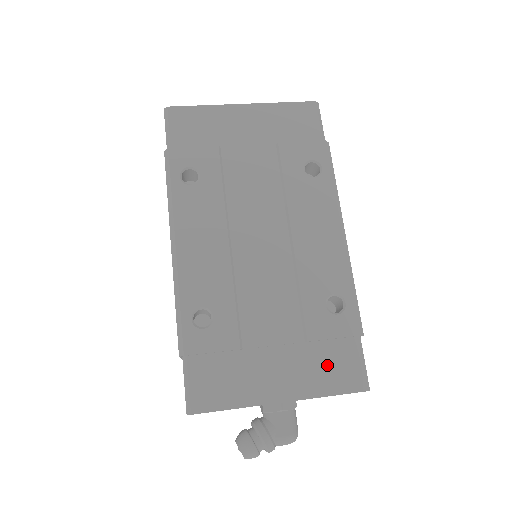
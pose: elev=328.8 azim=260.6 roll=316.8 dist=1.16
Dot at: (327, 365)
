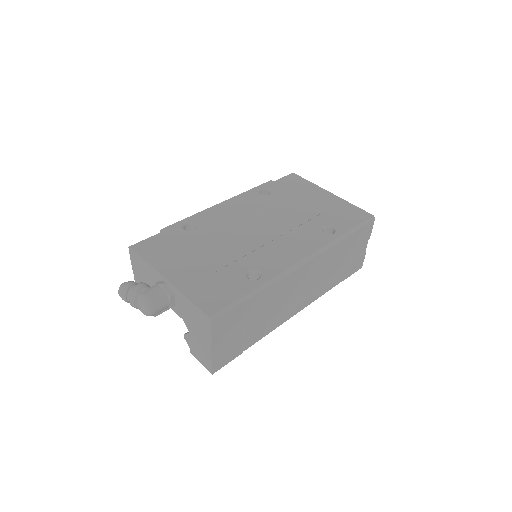
Dot at: (209, 289)
